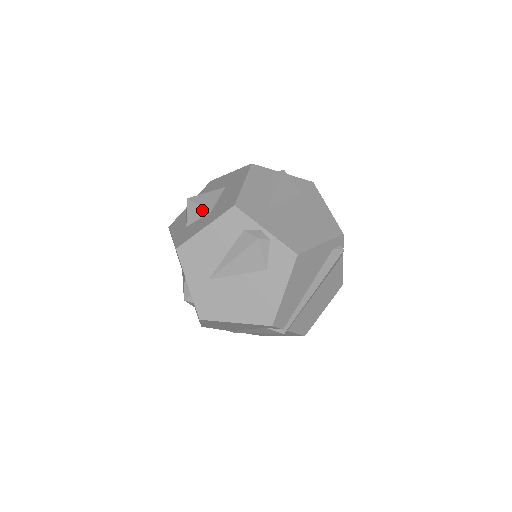
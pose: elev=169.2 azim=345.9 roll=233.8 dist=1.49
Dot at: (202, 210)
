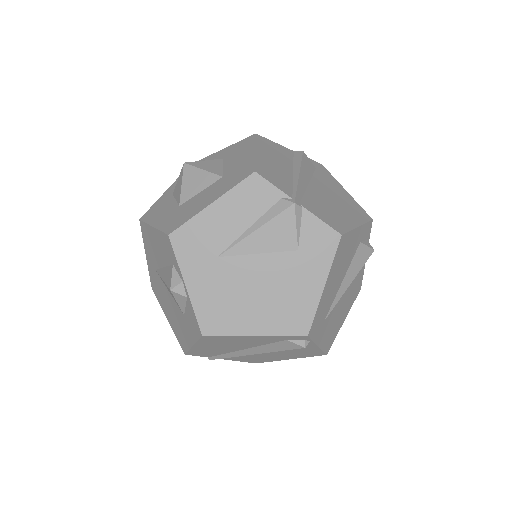
Dot at: (179, 194)
